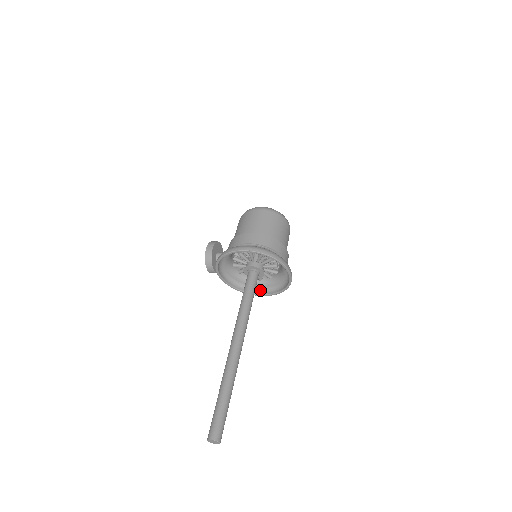
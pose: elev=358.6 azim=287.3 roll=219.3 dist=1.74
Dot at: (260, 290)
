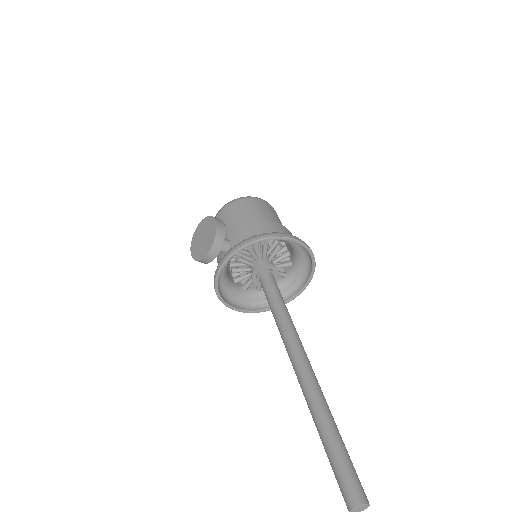
Dot at: (236, 303)
